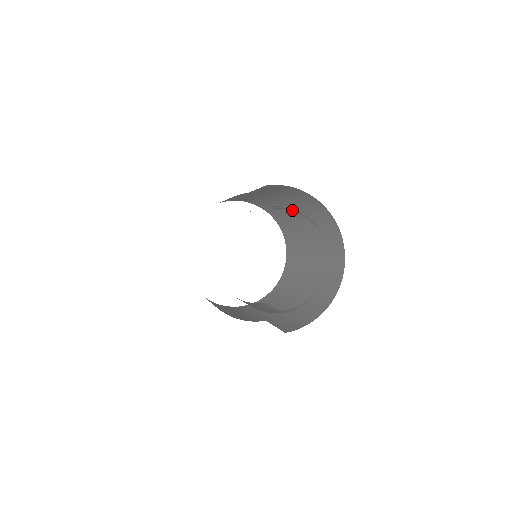
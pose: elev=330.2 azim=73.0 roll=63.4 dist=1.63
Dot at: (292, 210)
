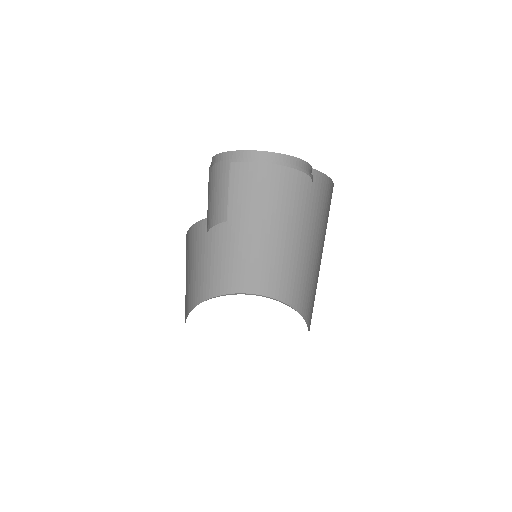
Dot at: (248, 155)
